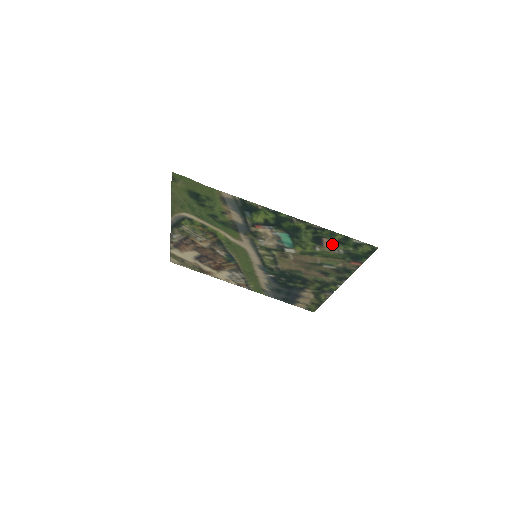
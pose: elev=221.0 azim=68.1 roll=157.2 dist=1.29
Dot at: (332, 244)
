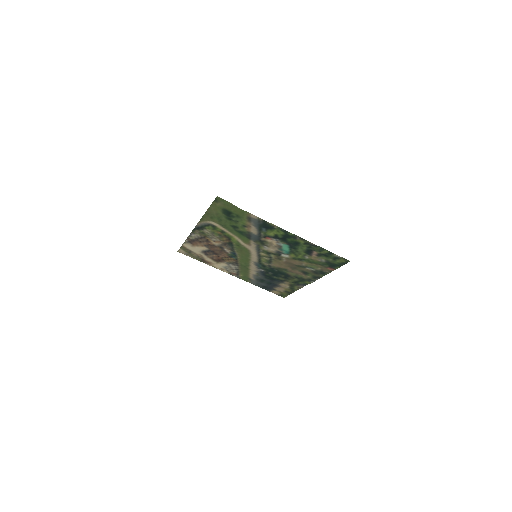
Dot at: (319, 255)
